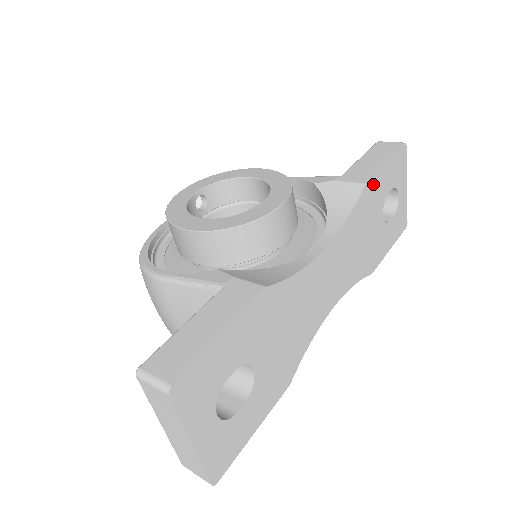
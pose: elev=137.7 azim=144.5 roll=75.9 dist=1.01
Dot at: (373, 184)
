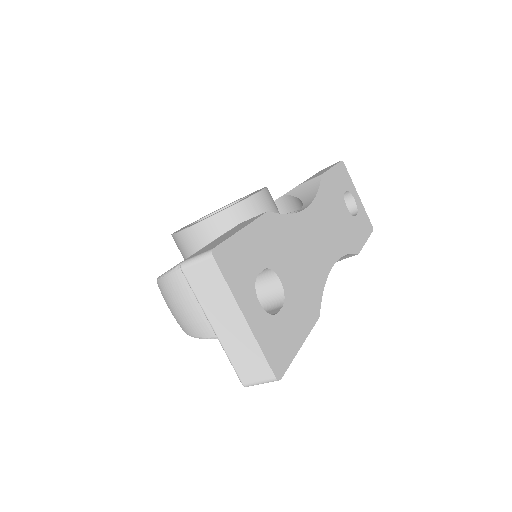
Dot at: (328, 178)
